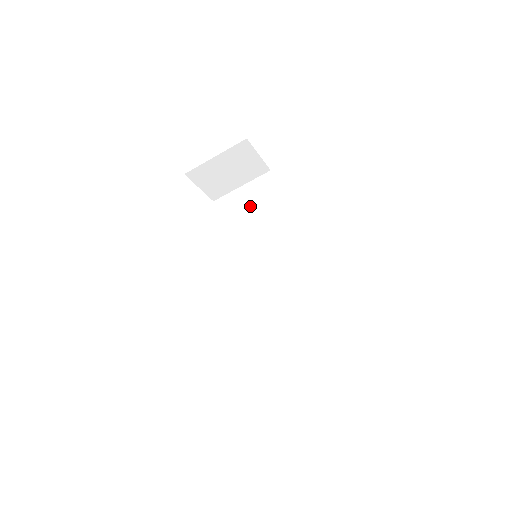
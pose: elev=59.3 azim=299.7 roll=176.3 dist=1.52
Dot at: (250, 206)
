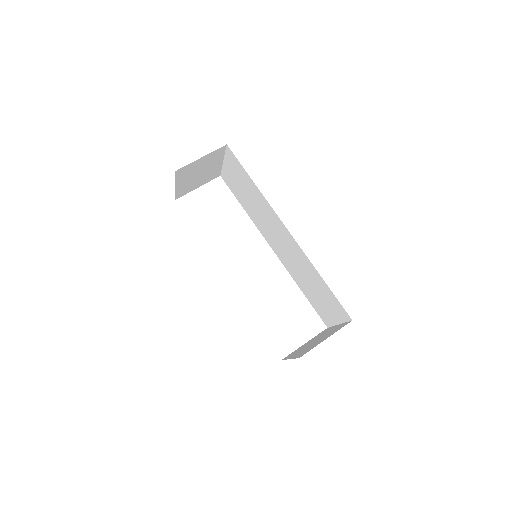
Dot at: (239, 183)
